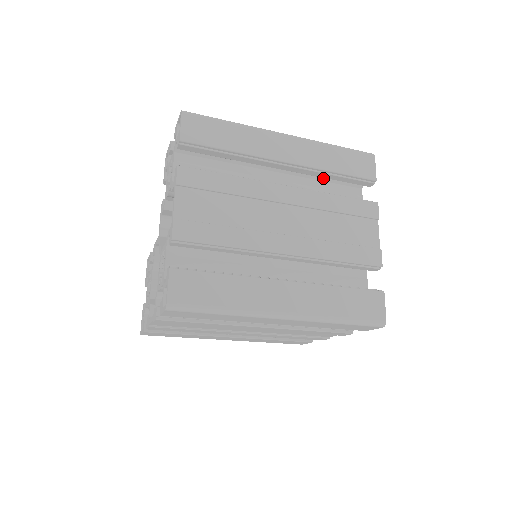
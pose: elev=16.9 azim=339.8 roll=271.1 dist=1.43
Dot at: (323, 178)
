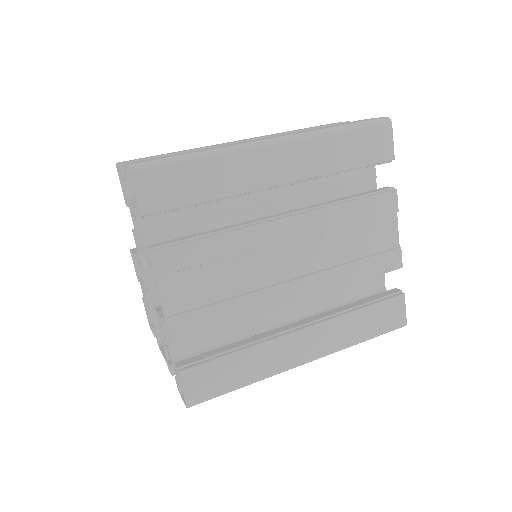
Dot at: occluded
